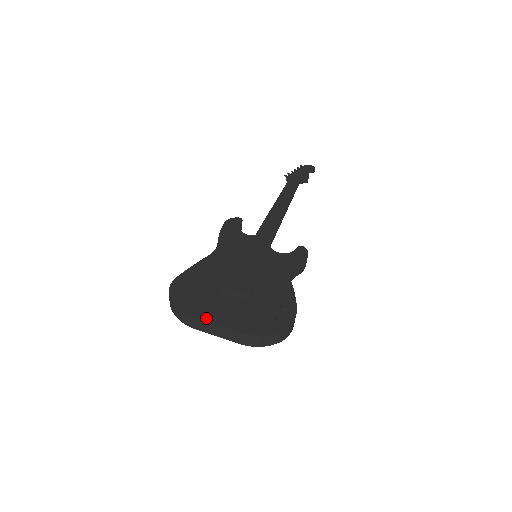
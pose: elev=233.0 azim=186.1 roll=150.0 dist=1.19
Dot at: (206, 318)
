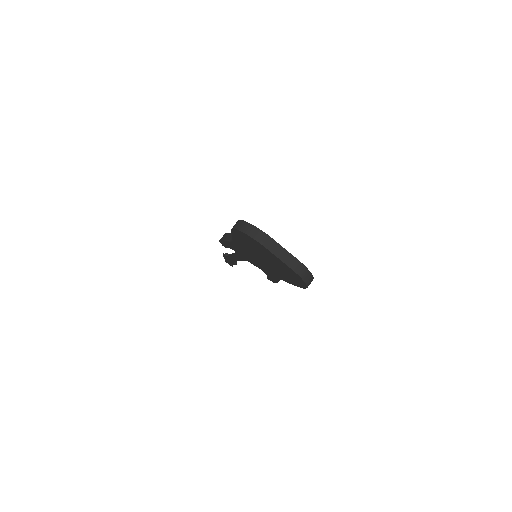
Dot at: (276, 242)
